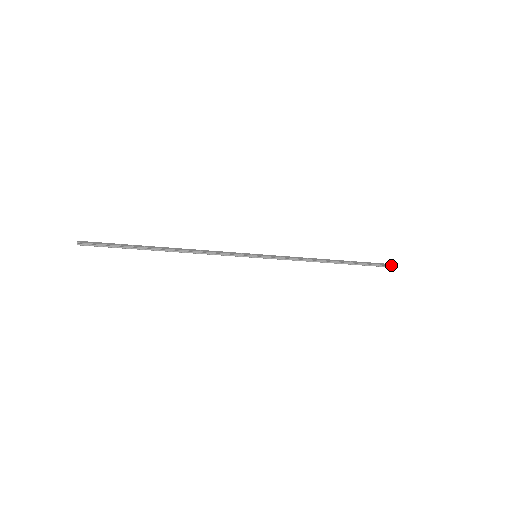
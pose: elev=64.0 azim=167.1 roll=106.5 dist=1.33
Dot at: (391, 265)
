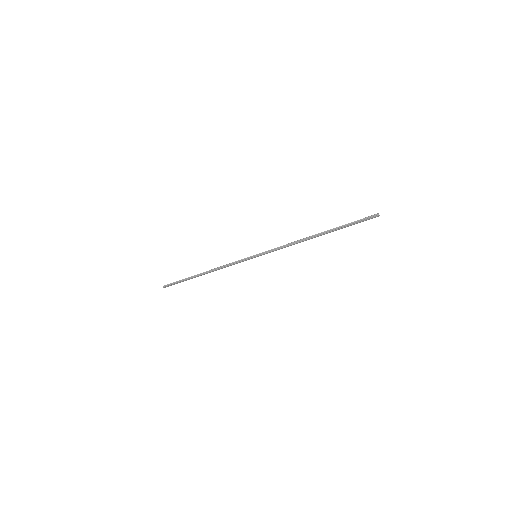
Dot at: (374, 215)
